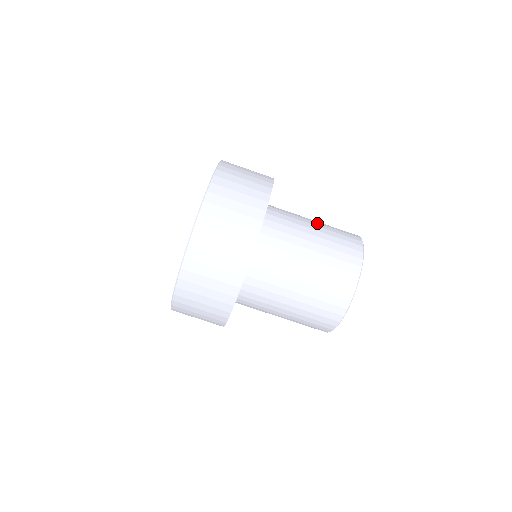
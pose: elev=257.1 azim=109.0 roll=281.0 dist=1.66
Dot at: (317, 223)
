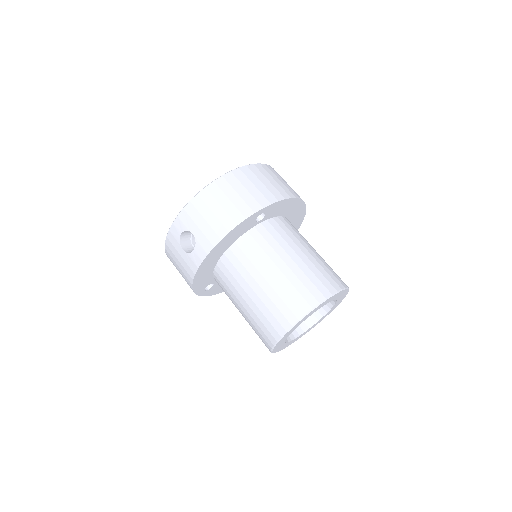
Dot at: occluded
